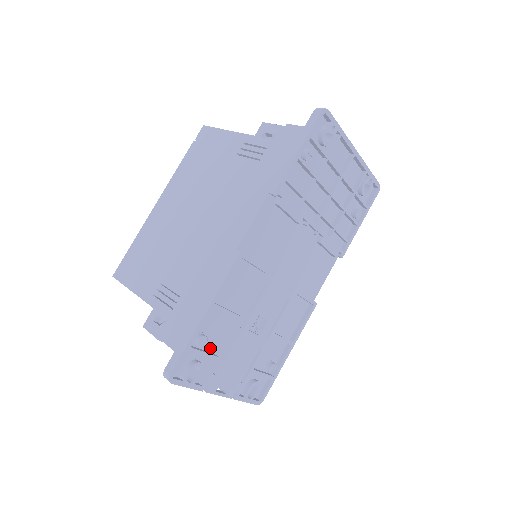
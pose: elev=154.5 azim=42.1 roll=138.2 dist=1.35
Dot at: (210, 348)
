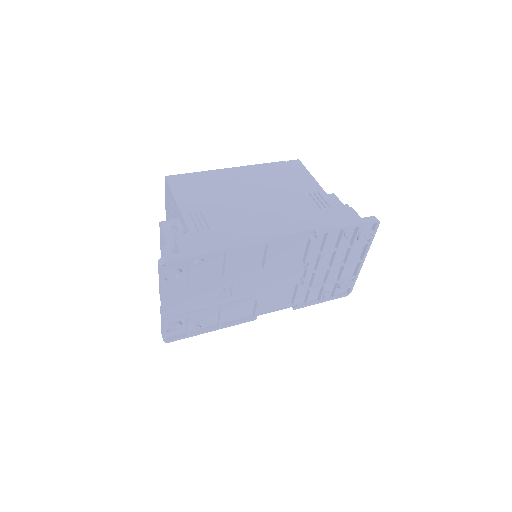
Dot at: (194, 274)
